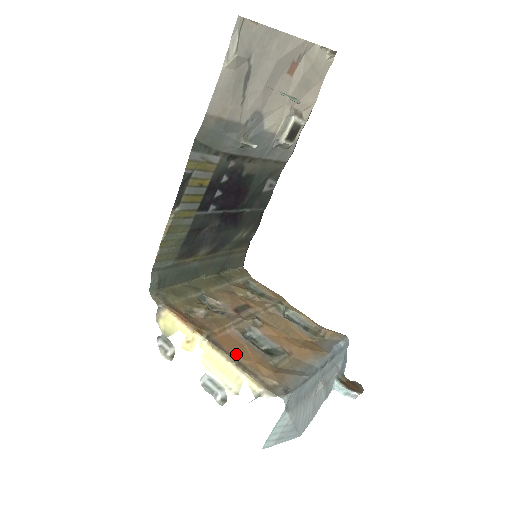
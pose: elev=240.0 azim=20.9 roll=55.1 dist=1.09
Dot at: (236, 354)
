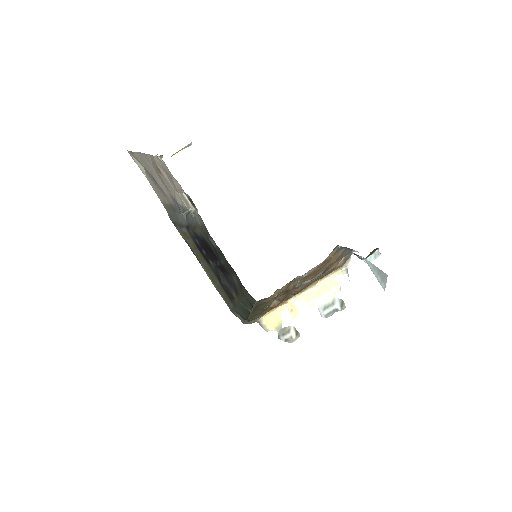
Dot at: (314, 281)
